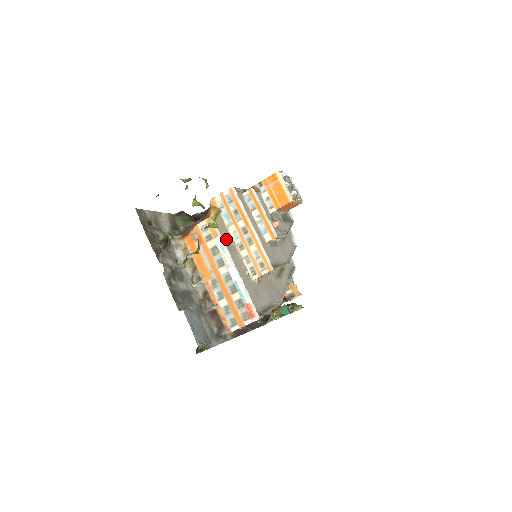
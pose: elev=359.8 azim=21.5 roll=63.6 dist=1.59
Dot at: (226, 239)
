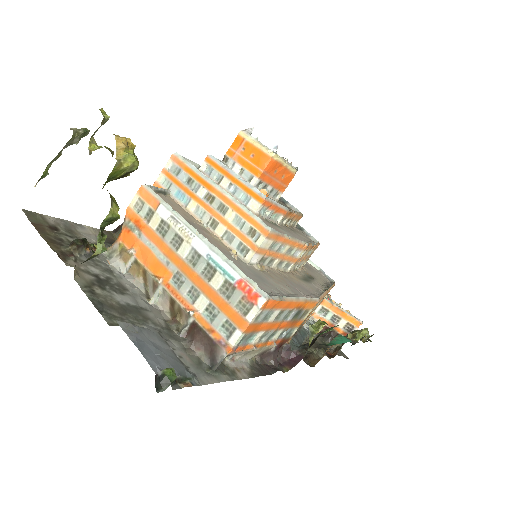
Dot at: (182, 215)
